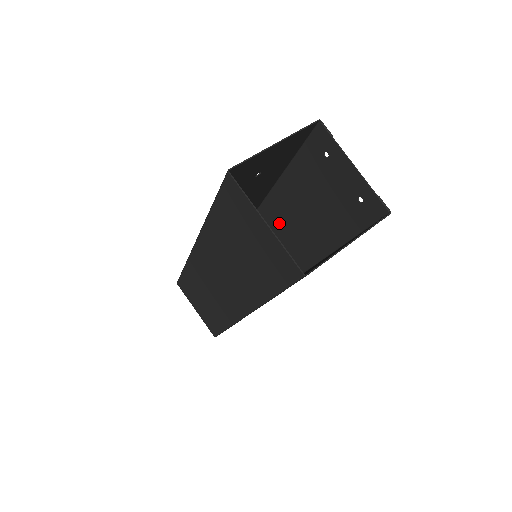
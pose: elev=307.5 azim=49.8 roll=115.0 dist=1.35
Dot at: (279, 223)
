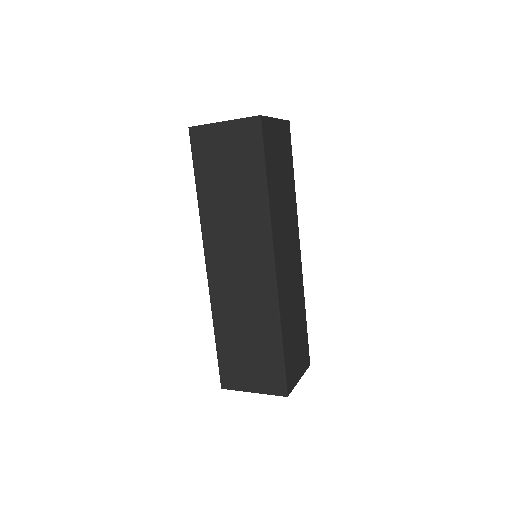
Dot at: occluded
